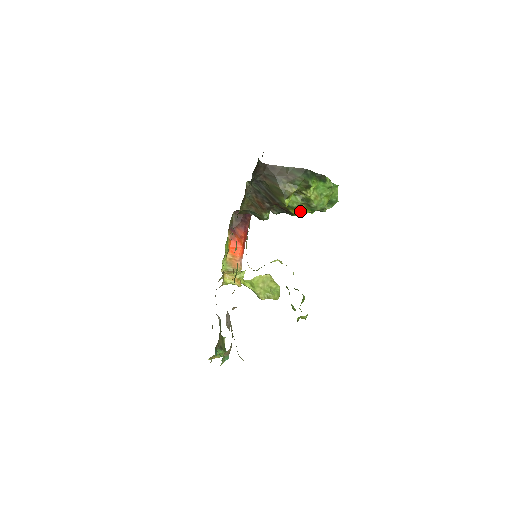
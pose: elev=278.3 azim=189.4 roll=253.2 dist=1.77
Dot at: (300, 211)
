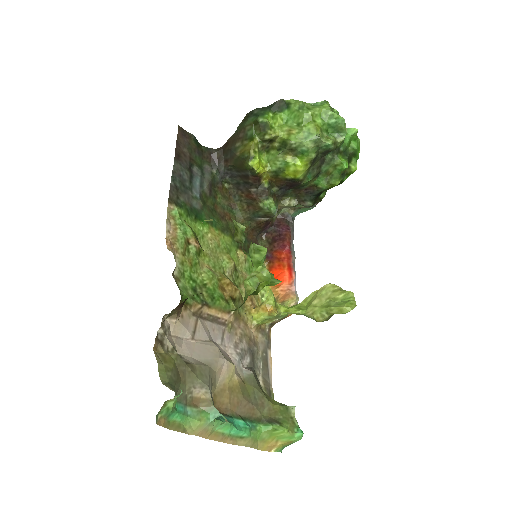
Dot at: (294, 167)
